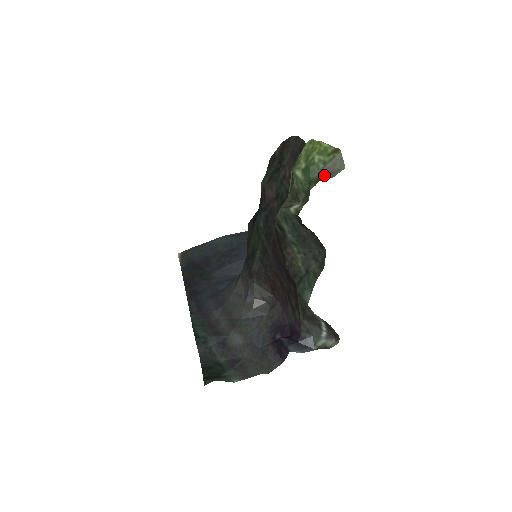
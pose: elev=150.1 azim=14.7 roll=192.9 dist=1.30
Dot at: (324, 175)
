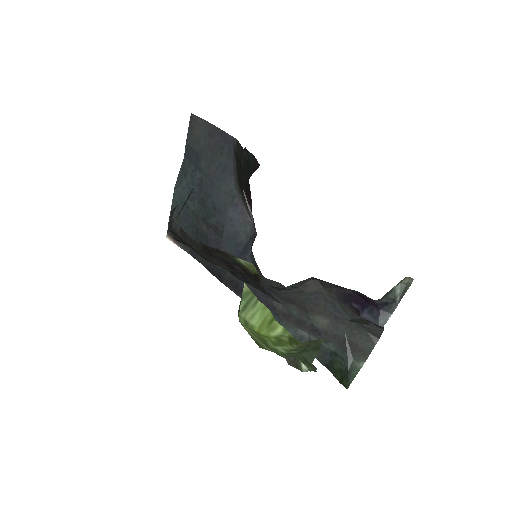
Dot at: (308, 356)
